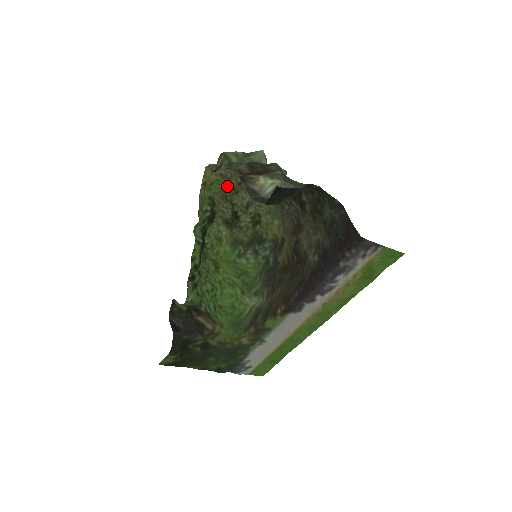
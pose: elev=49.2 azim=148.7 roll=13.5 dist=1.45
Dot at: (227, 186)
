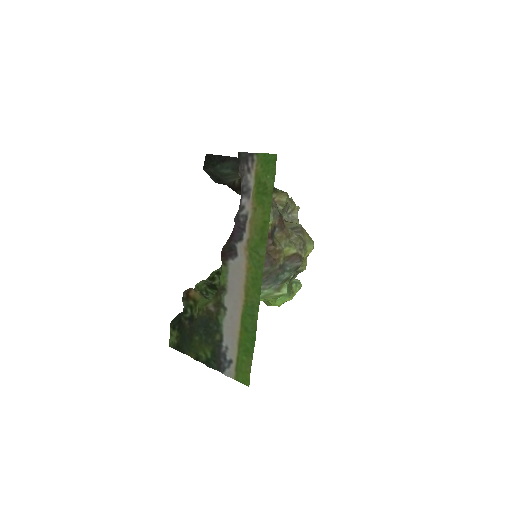
Dot at: occluded
